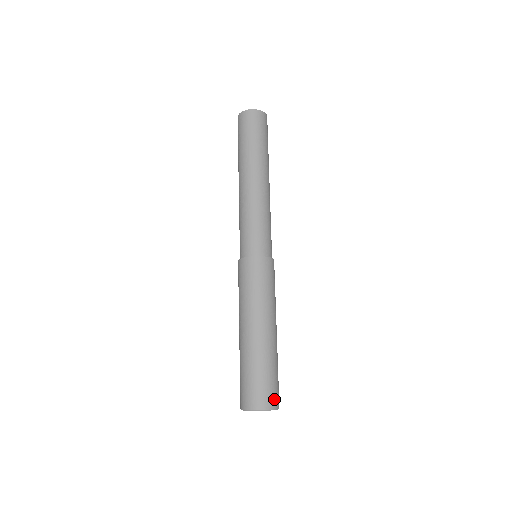
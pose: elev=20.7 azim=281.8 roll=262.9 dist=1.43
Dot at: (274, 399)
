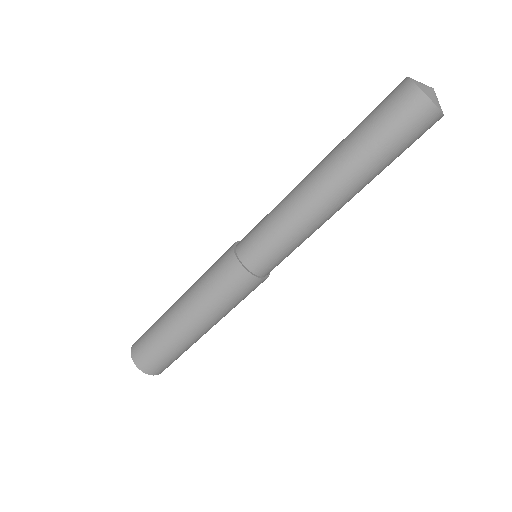
Dot at: occluded
